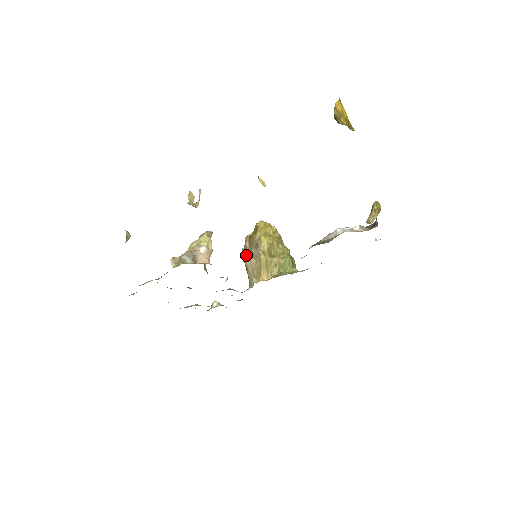
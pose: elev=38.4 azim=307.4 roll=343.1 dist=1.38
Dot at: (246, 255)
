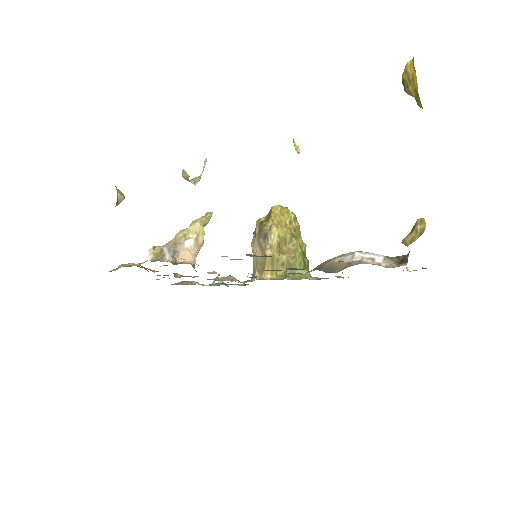
Dot at: (254, 241)
